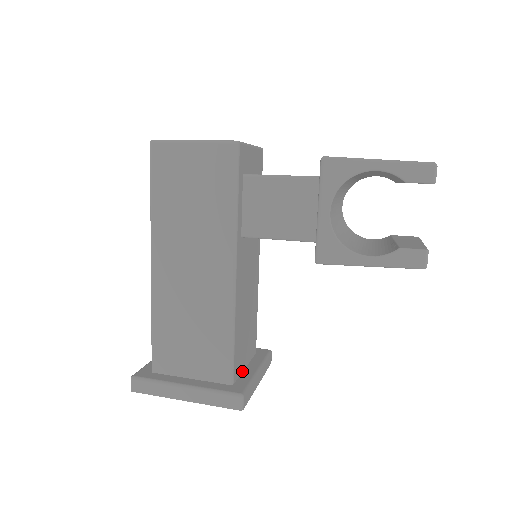
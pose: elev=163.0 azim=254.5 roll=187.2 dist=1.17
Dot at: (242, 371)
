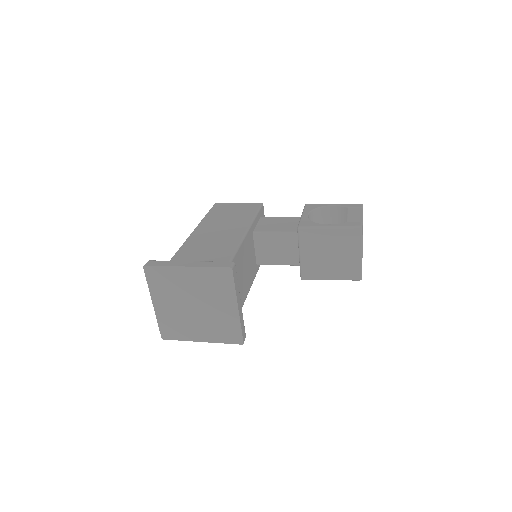
Dot at: occluded
